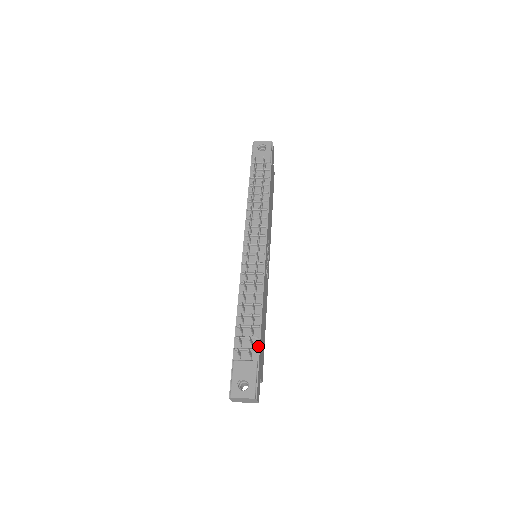
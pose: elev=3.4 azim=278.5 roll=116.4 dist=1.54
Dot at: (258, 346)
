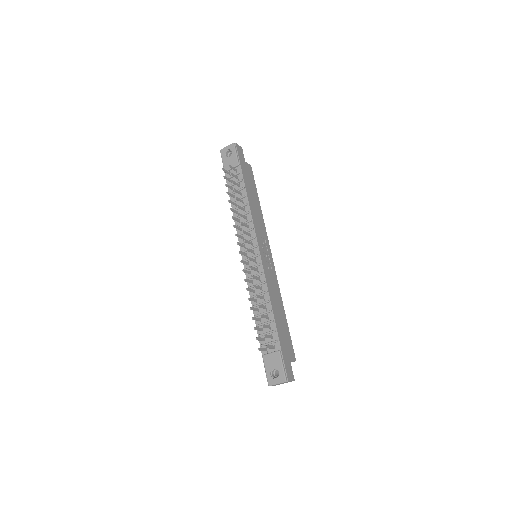
Dot at: (277, 337)
